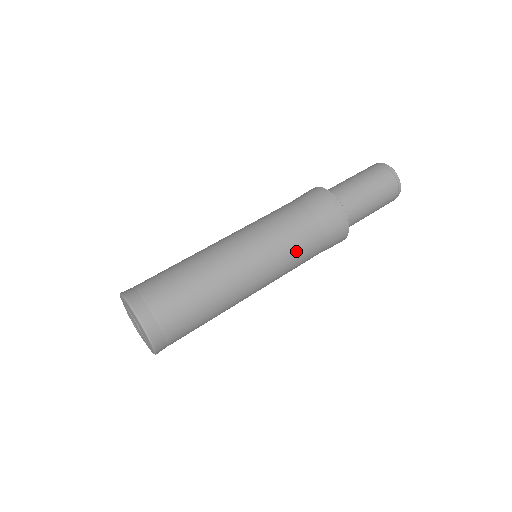
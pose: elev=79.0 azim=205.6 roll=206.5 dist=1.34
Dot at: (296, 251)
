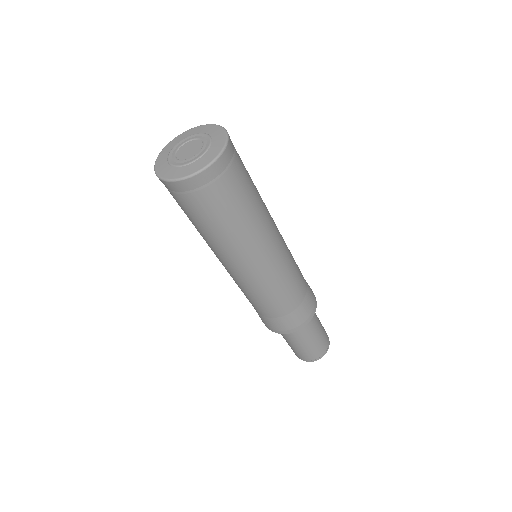
Dot at: (295, 269)
